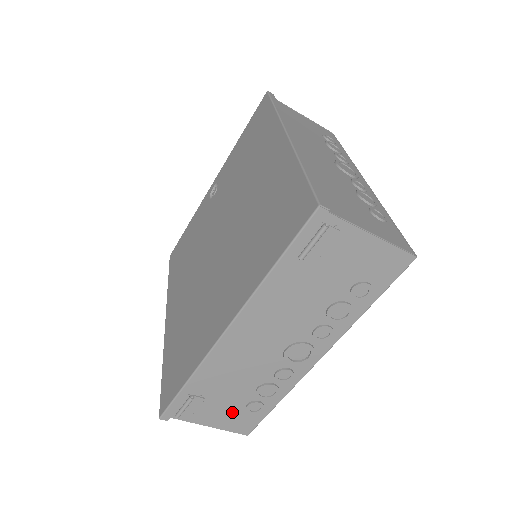
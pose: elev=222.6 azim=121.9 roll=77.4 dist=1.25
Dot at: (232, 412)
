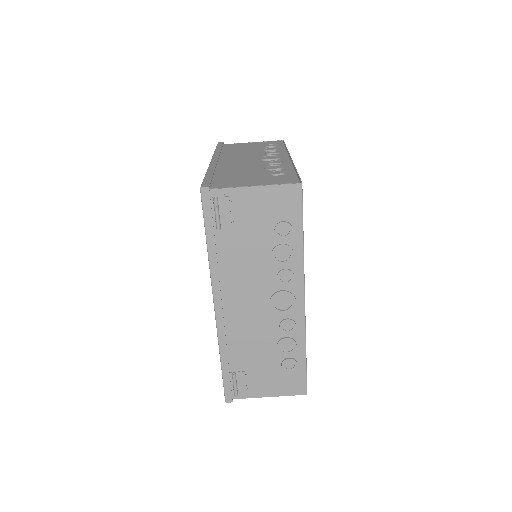
Dot at: (276, 376)
